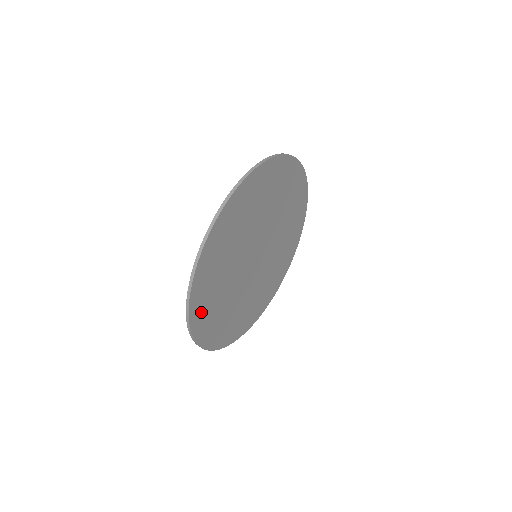
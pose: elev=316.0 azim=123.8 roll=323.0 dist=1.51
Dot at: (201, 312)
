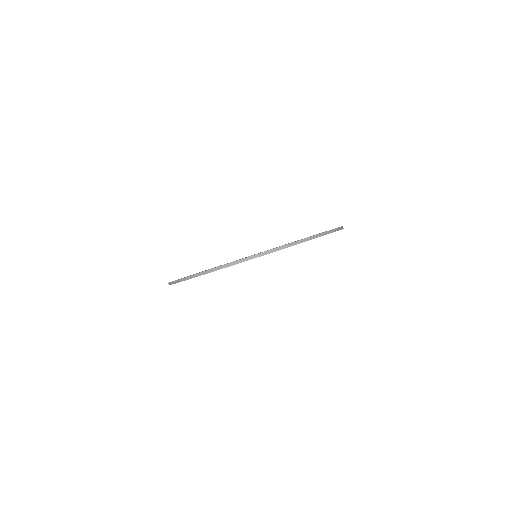
Dot at: occluded
